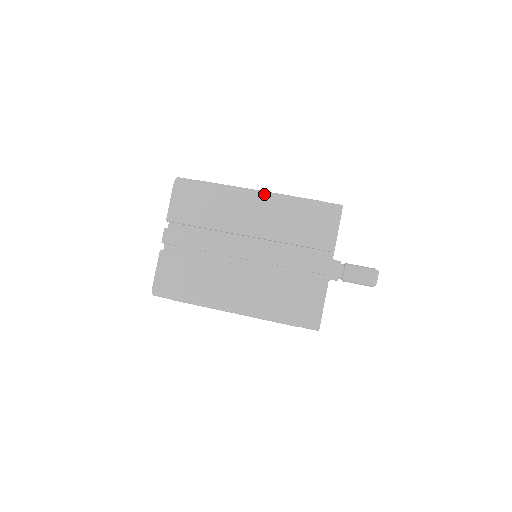
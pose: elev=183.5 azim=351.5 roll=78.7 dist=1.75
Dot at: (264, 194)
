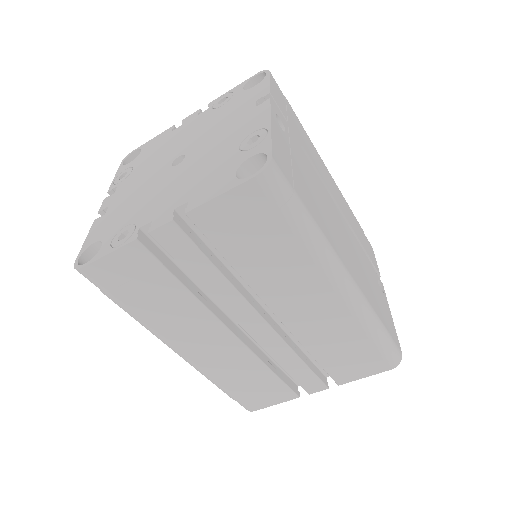
Dot at: (352, 296)
